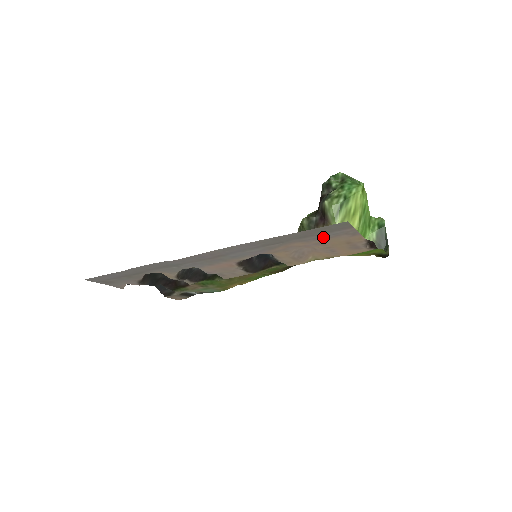
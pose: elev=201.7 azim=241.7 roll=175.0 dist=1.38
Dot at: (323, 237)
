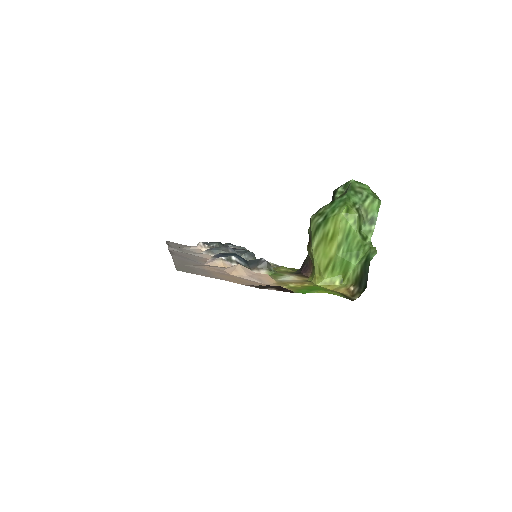
Dot at: (205, 271)
